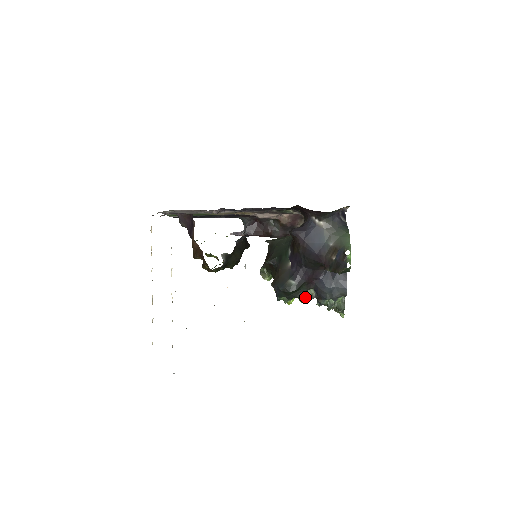
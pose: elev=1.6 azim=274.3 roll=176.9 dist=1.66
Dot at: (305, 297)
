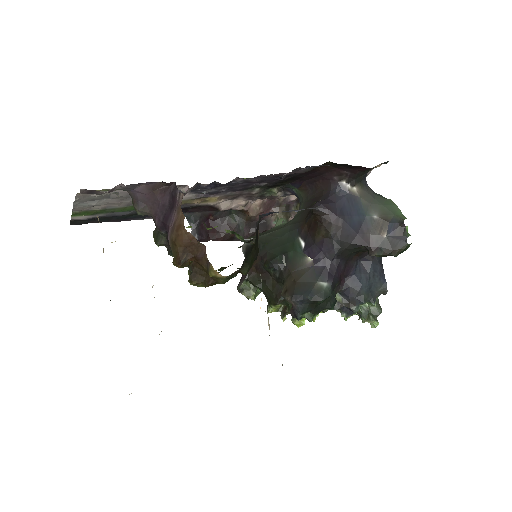
Dot at: occluded
